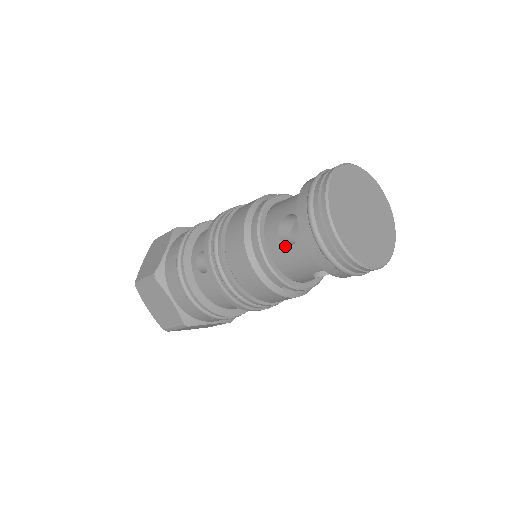
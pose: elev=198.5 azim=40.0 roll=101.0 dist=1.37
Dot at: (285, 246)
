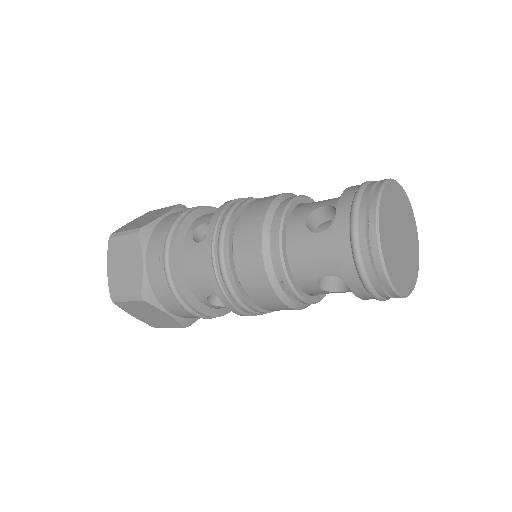
Dot at: (308, 233)
